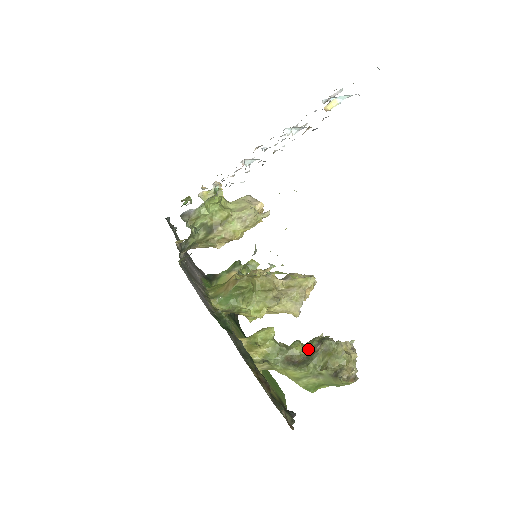
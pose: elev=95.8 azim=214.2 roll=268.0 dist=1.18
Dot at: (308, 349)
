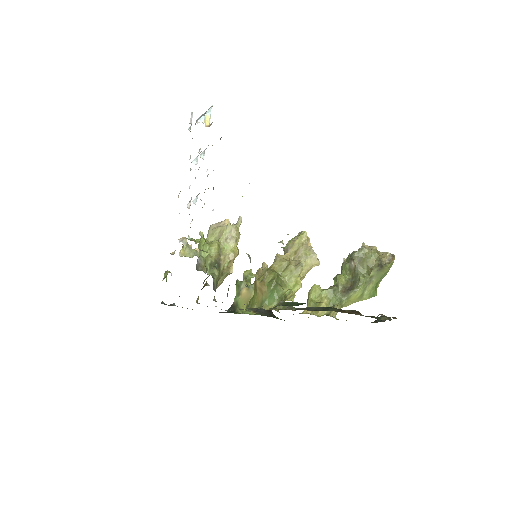
Dot at: (347, 273)
